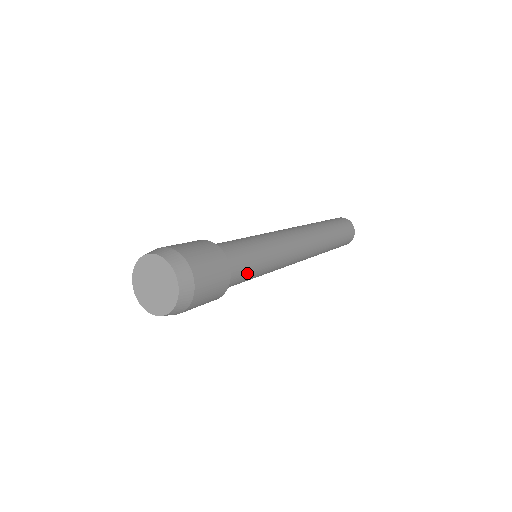
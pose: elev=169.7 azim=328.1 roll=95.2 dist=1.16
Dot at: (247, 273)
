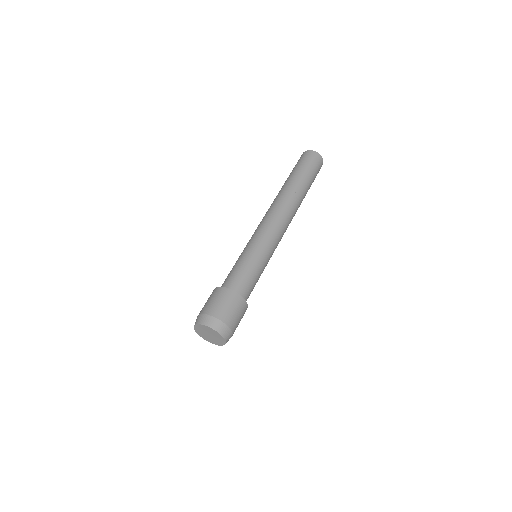
Dot at: (253, 280)
